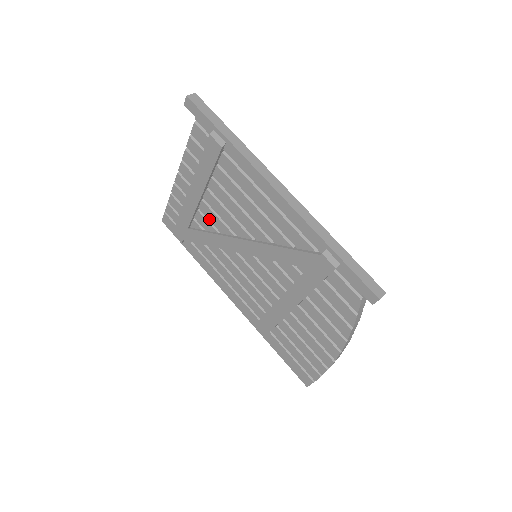
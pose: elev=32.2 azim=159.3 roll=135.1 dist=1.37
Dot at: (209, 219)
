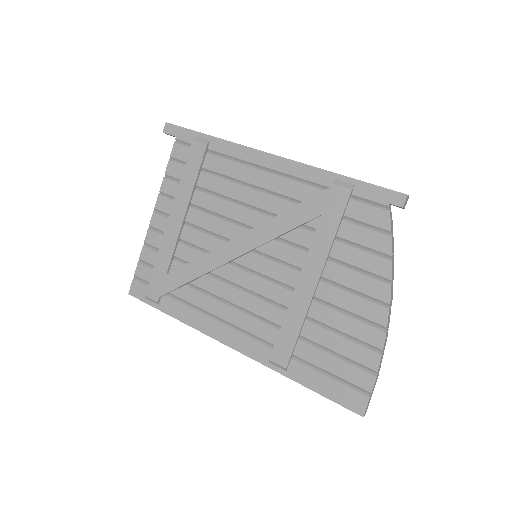
Dot at: (194, 243)
